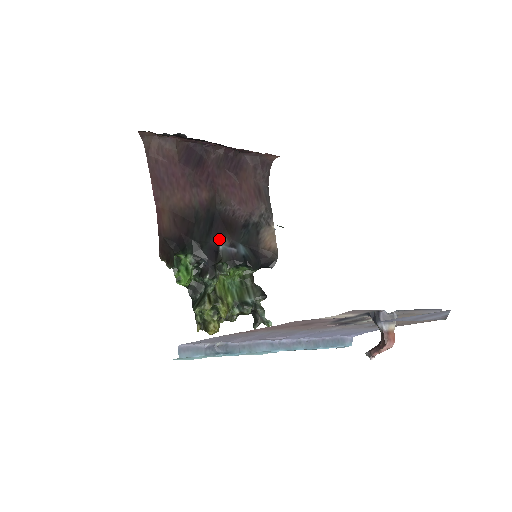
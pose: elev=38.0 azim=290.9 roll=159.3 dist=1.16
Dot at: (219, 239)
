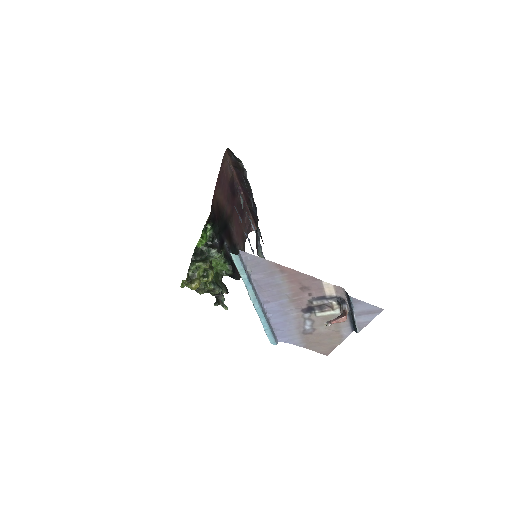
Dot at: (225, 238)
